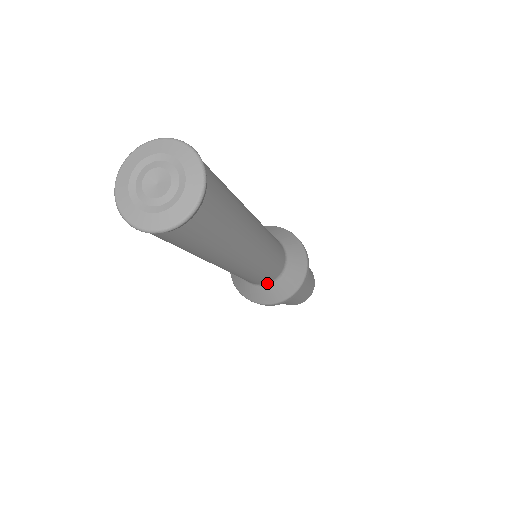
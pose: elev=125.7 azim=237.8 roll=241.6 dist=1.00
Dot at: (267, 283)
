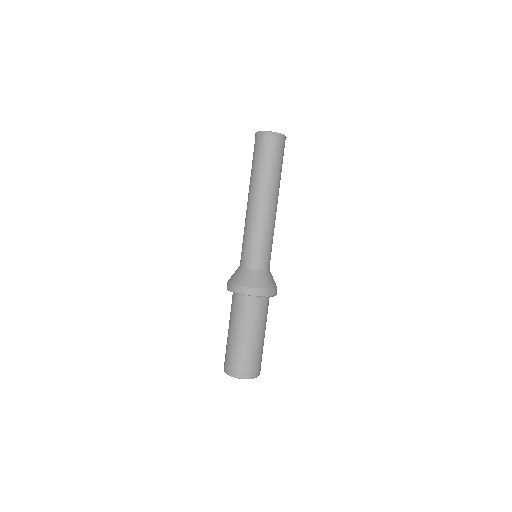
Dot at: (249, 267)
